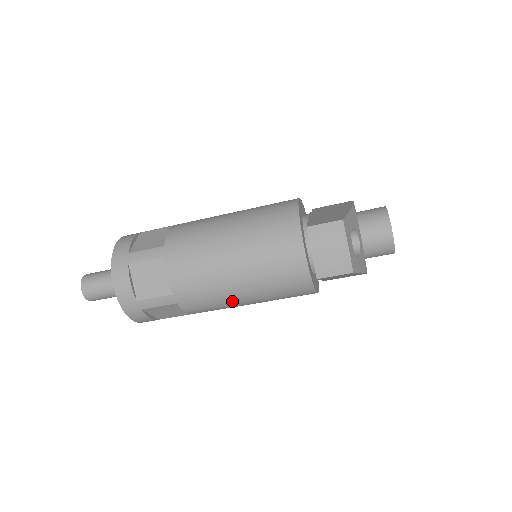
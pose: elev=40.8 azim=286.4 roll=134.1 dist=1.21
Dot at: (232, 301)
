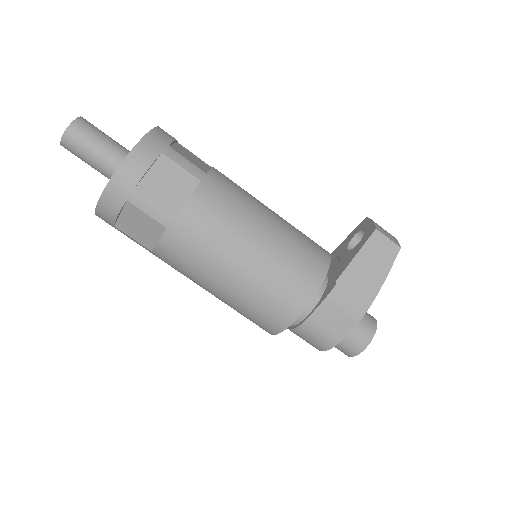
Dot at: (246, 229)
